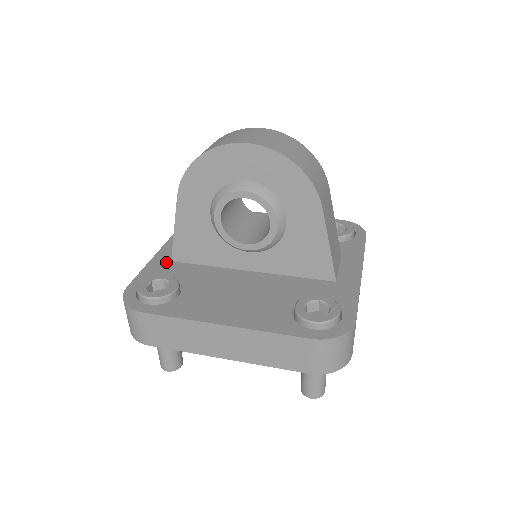
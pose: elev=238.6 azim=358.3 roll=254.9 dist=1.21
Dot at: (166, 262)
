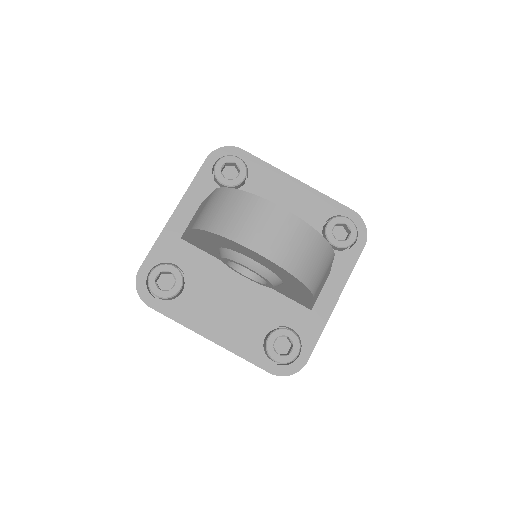
Dot at: (176, 239)
